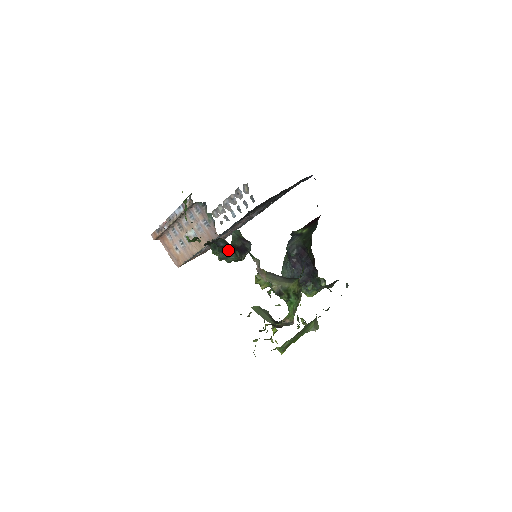
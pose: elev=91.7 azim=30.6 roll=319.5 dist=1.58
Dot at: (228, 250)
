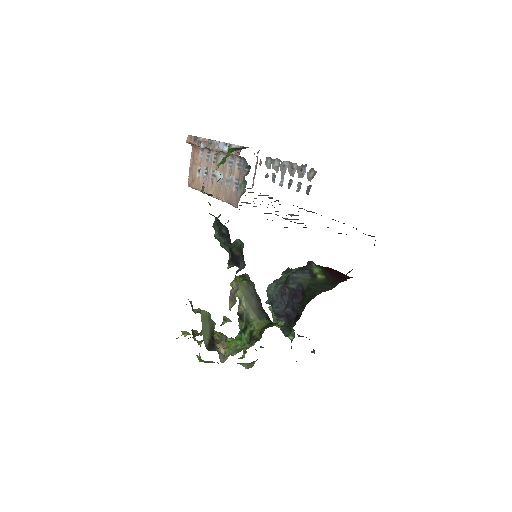
Dot at: (227, 240)
